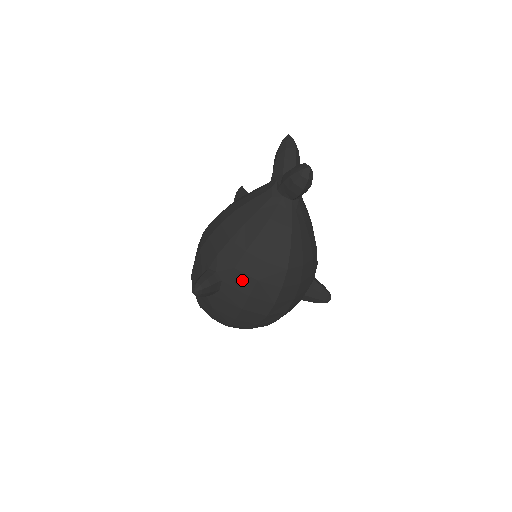
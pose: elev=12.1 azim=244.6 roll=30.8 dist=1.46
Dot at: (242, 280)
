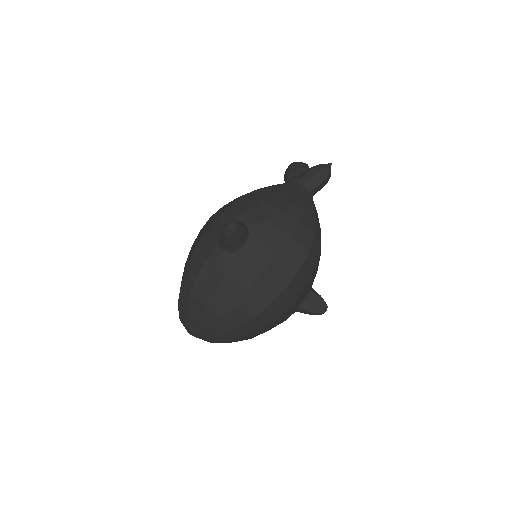
Dot at: (273, 235)
